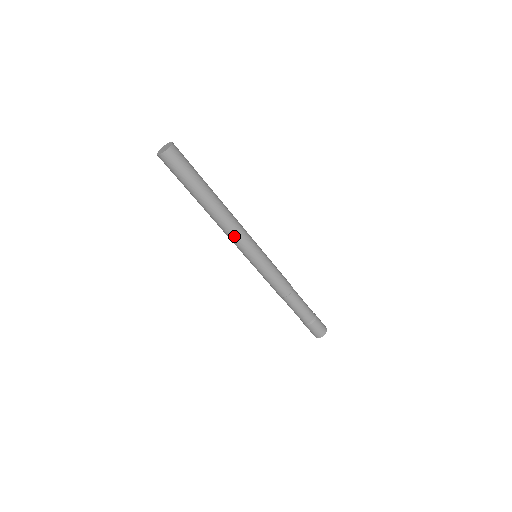
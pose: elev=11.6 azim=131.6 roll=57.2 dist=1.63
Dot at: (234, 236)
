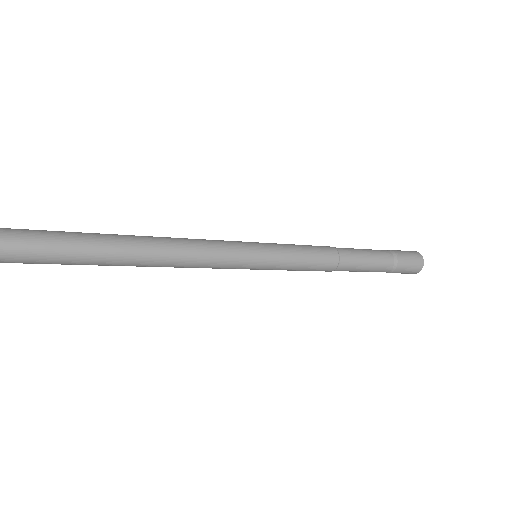
Dot at: (204, 256)
